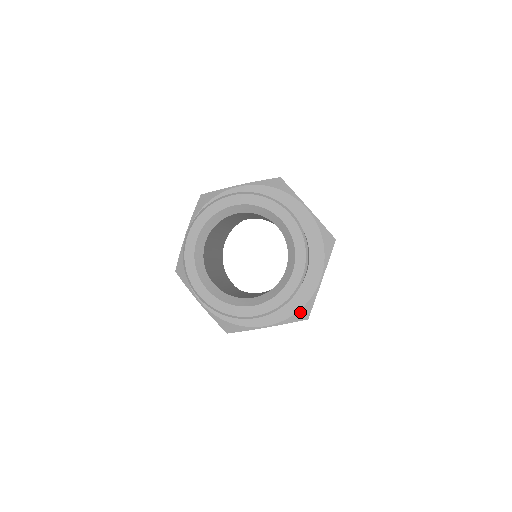
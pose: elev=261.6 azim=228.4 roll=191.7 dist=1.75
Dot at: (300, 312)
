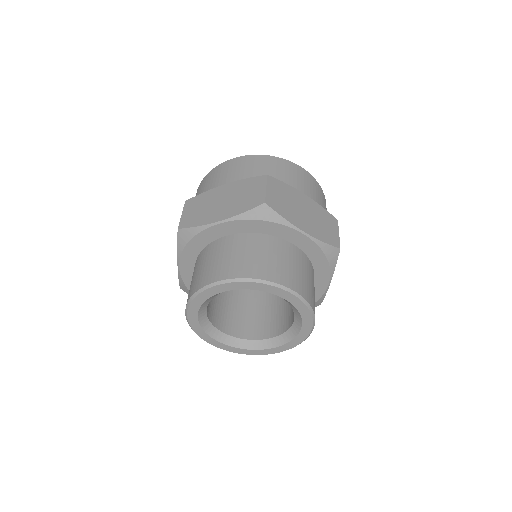
Dot at: occluded
